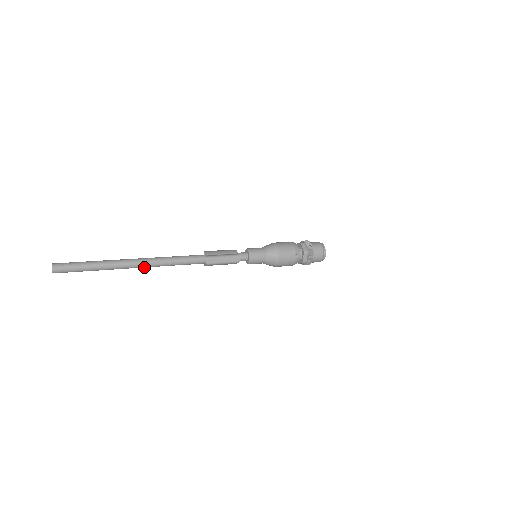
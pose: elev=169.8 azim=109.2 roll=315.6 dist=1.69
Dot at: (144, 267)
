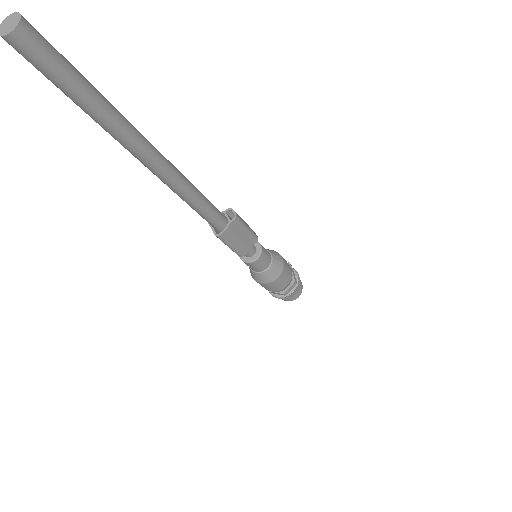
Dot at: (165, 171)
